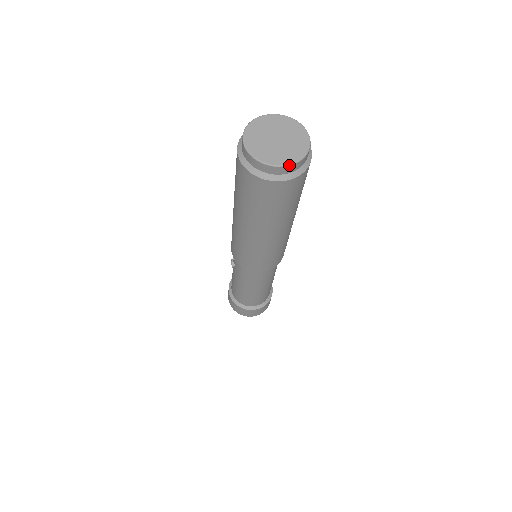
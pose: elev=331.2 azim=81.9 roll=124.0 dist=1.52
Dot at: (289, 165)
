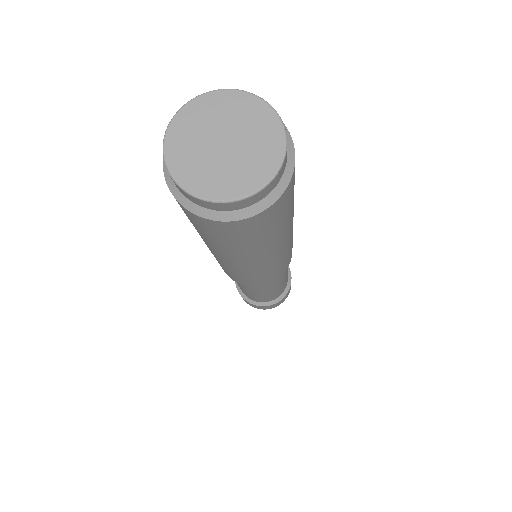
Dot at: (237, 200)
